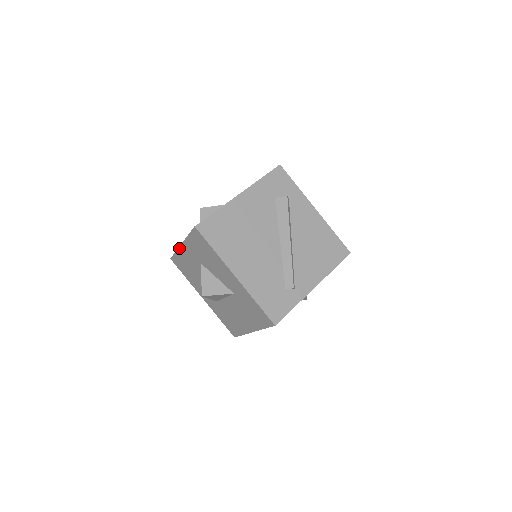
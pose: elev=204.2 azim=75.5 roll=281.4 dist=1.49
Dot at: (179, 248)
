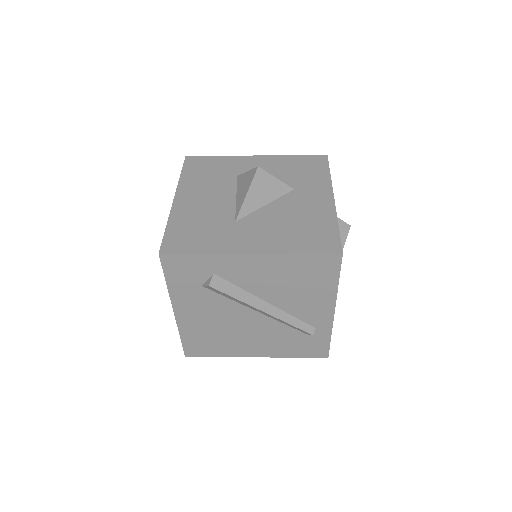
Dot at: occluded
